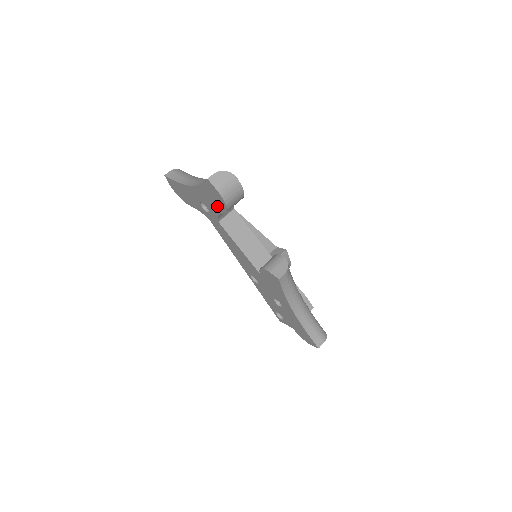
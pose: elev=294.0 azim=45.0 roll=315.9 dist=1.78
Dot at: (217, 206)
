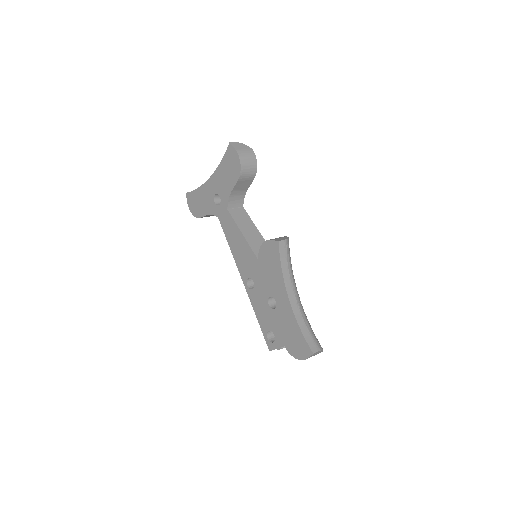
Dot at: (231, 179)
